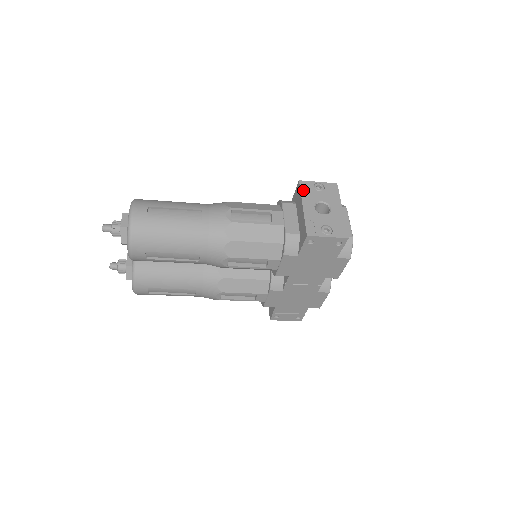
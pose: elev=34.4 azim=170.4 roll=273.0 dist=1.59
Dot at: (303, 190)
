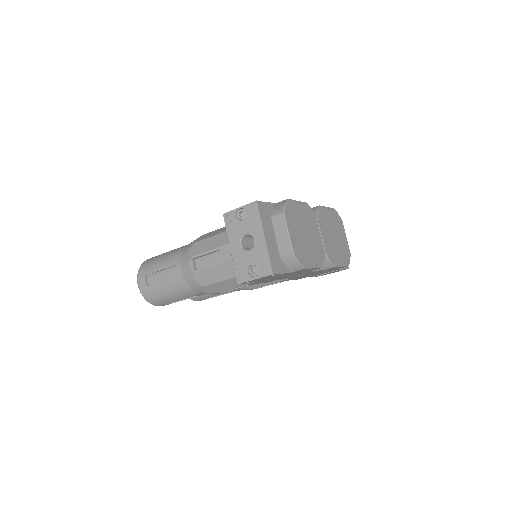
Dot at: (228, 226)
